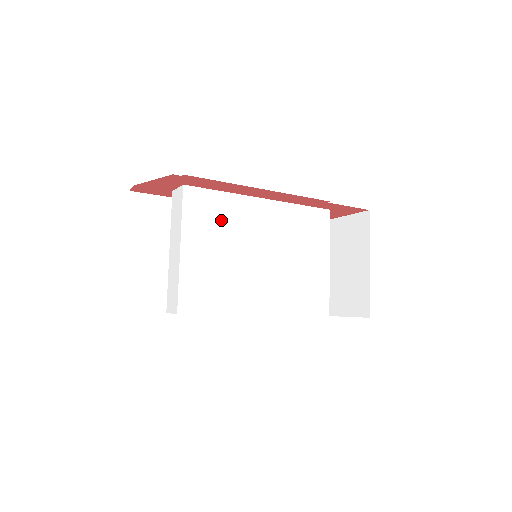
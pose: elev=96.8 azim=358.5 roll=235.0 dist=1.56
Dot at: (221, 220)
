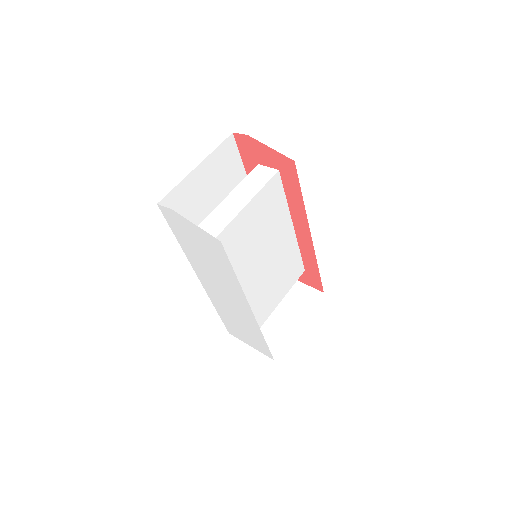
Dot at: (271, 214)
